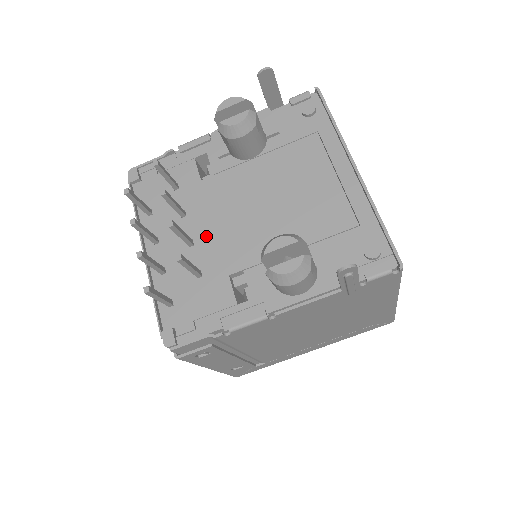
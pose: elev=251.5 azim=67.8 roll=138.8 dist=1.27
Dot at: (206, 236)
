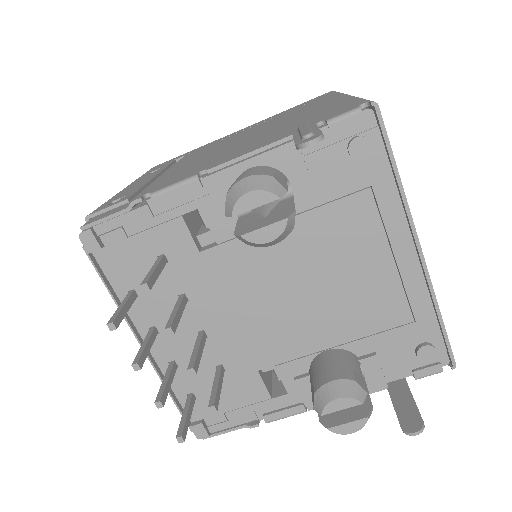
Dot at: (222, 327)
